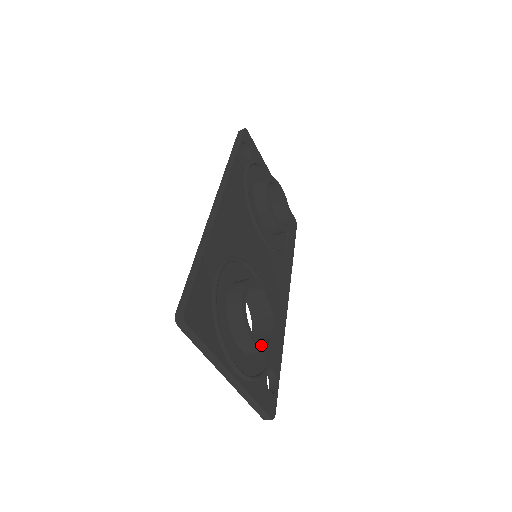
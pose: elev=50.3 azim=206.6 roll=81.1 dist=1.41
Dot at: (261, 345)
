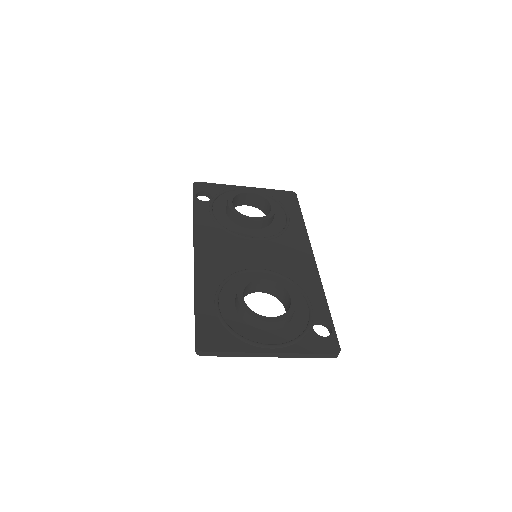
Dot at: (279, 317)
